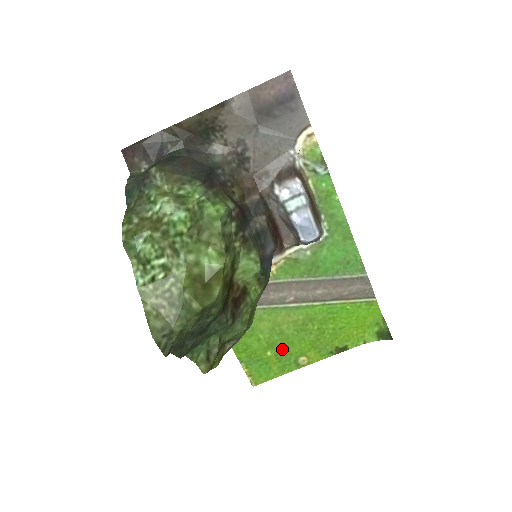
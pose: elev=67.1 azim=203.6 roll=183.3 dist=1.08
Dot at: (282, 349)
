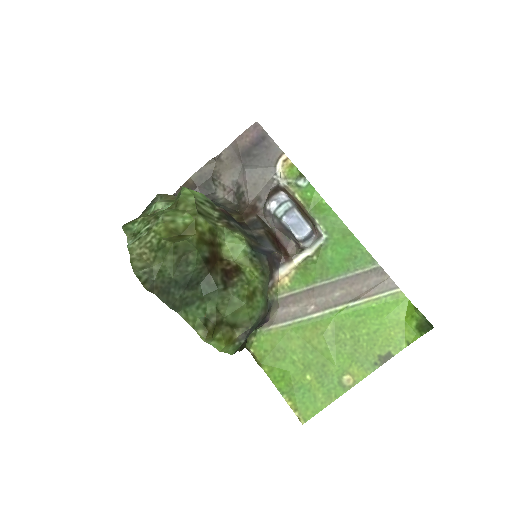
Dot at: (321, 369)
